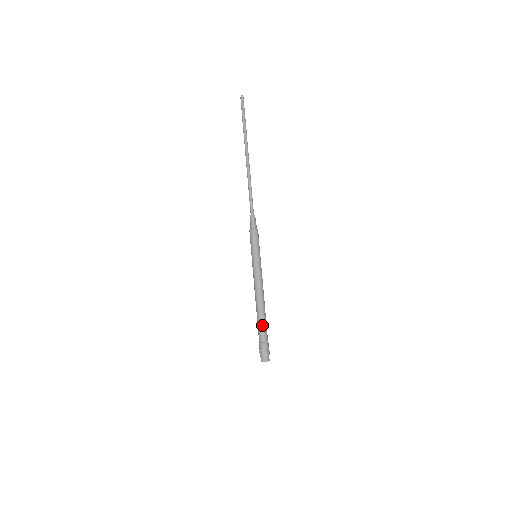
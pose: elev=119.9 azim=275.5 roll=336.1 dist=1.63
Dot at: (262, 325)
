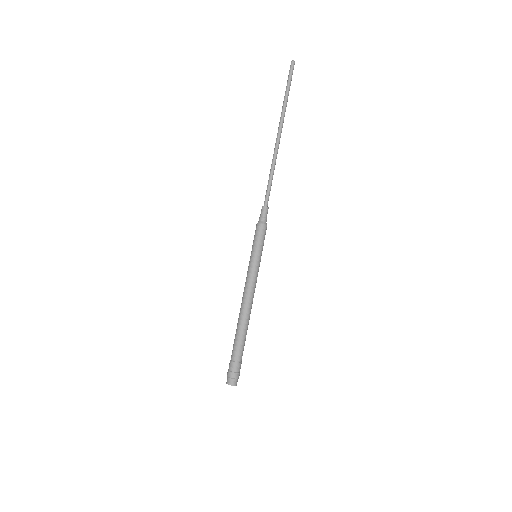
Dot at: (236, 340)
